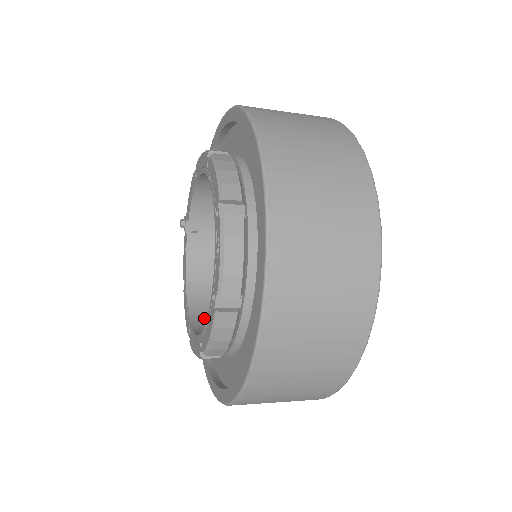
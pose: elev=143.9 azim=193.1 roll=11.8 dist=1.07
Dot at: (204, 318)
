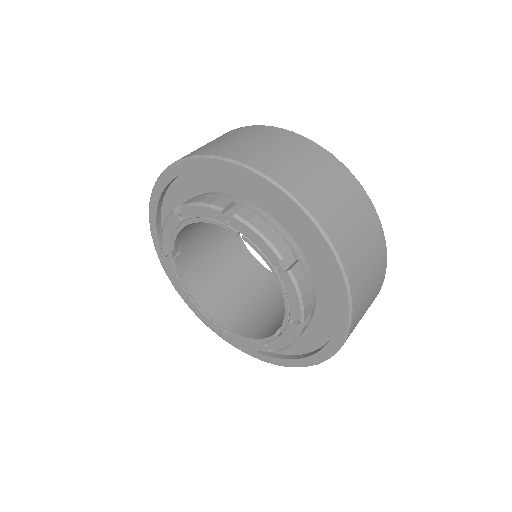
Dot at: (227, 317)
